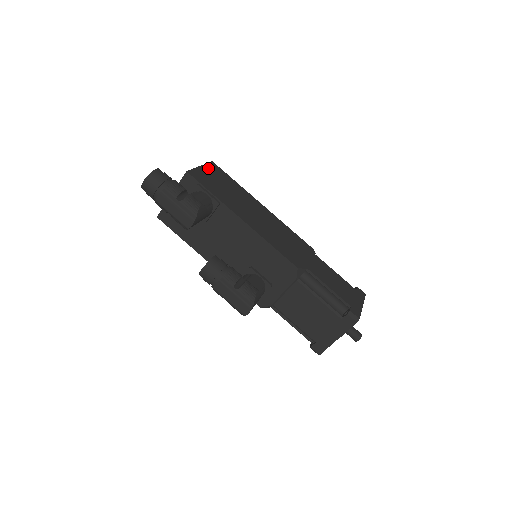
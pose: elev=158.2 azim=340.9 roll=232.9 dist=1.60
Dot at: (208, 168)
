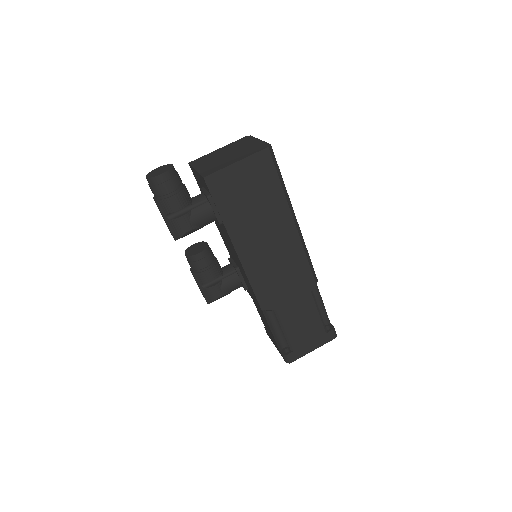
Dot at: (248, 164)
